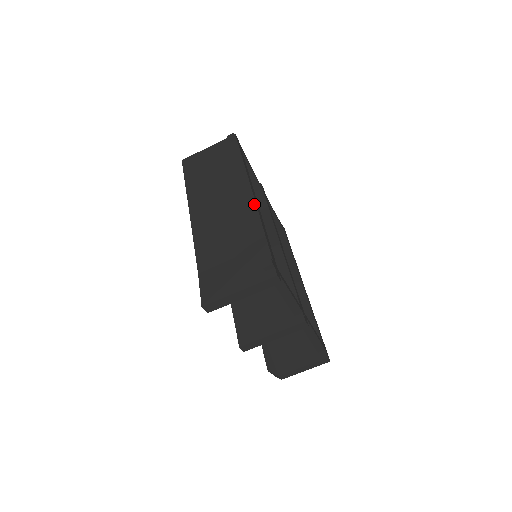
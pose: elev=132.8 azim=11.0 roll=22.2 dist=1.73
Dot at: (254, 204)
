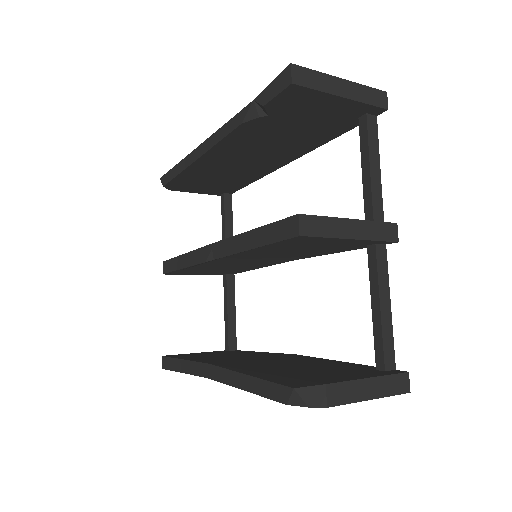
Dot at: occluded
